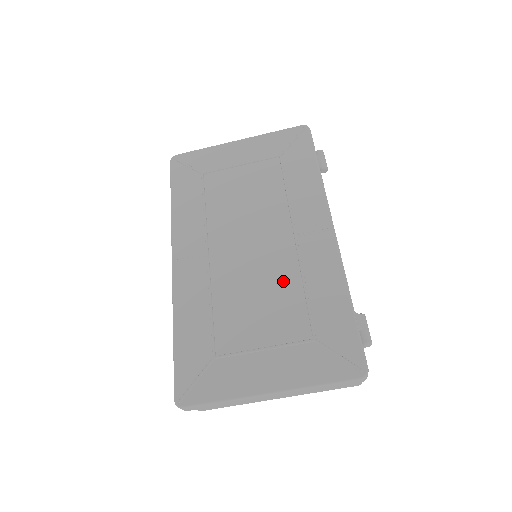
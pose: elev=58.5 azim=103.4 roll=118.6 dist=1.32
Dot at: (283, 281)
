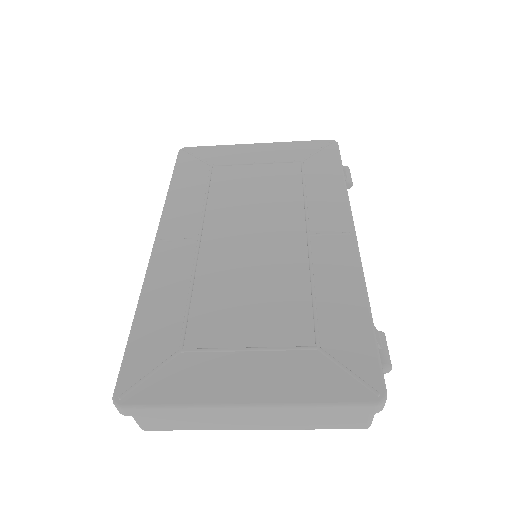
Dot at: (286, 278)
